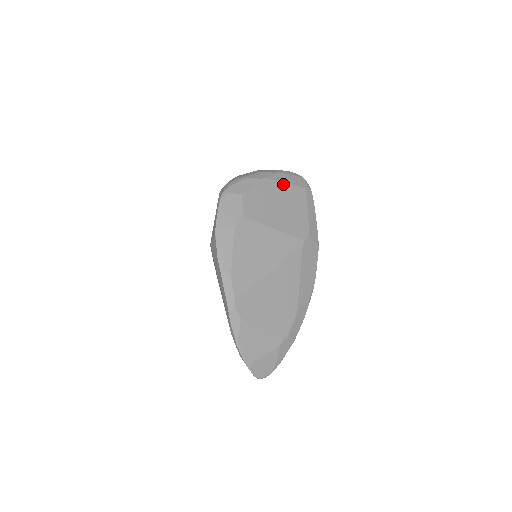
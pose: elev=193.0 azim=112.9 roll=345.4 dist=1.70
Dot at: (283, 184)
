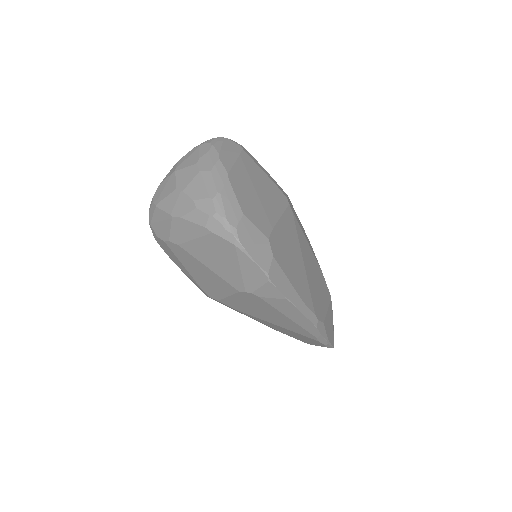
Dot at: (236, 164)
